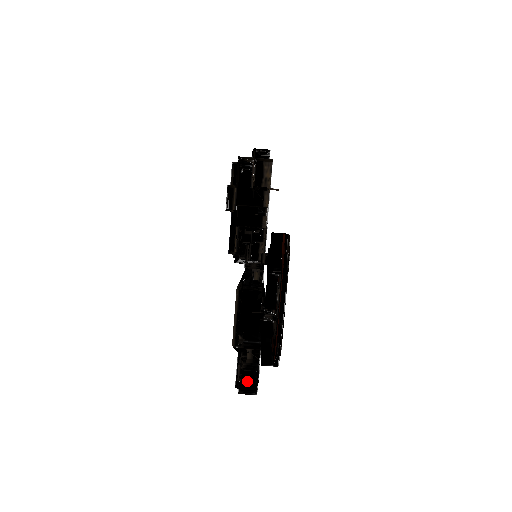
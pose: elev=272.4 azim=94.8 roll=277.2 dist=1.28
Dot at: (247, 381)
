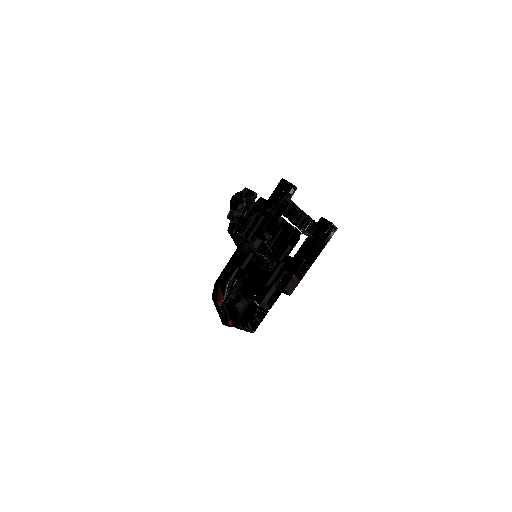
Dot at: (232, 218)
